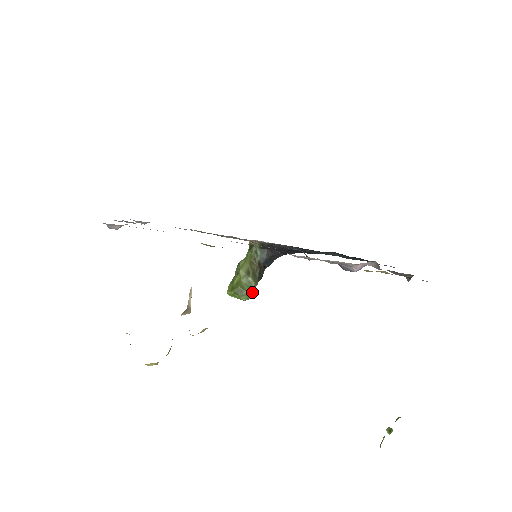
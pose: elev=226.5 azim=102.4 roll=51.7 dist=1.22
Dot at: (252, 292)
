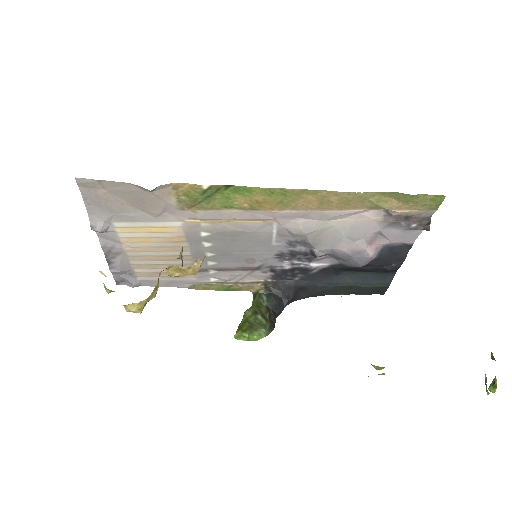
Dot at: (264, 327)
